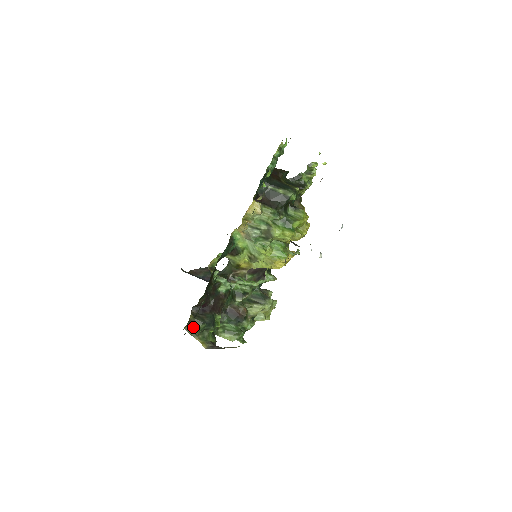
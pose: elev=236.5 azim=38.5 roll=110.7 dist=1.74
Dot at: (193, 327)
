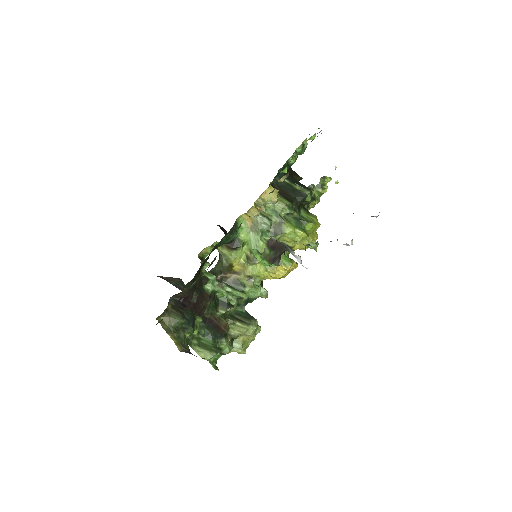
Dot at: (169, 320)
